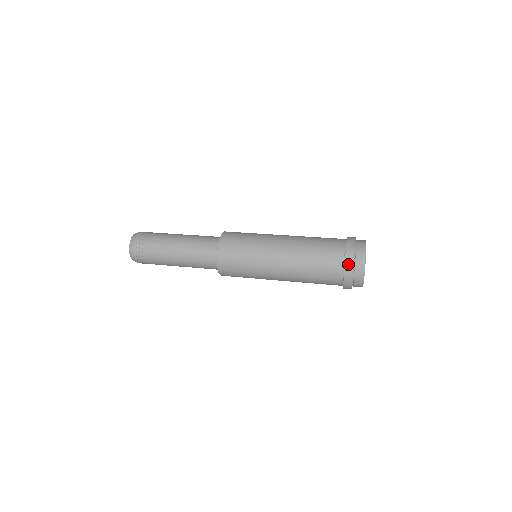
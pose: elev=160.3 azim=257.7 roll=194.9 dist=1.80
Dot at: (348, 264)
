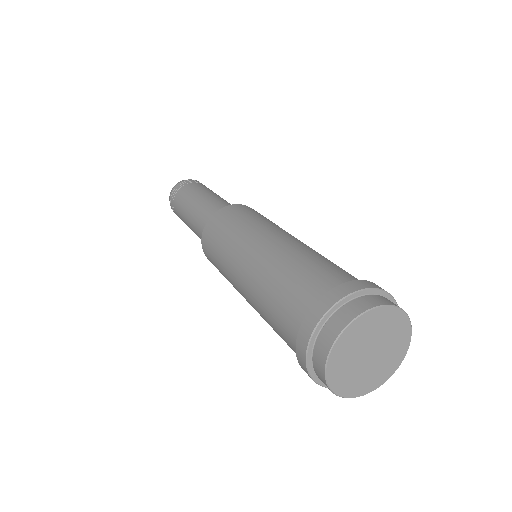
Dot at: (299, 352)
